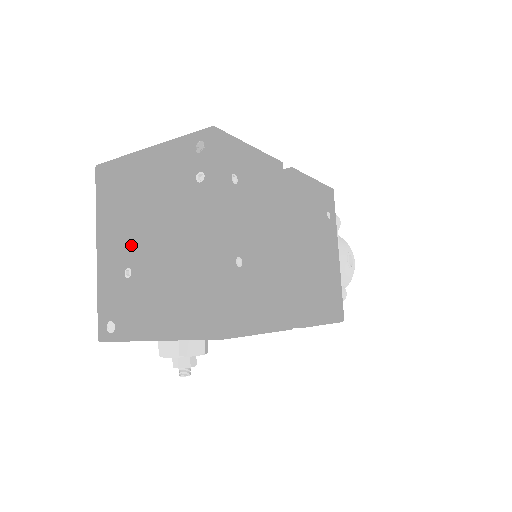
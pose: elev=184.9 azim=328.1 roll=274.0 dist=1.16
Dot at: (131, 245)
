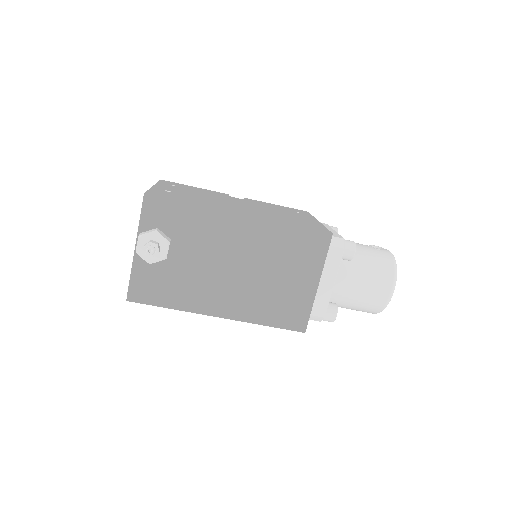
Dot at: occluded
